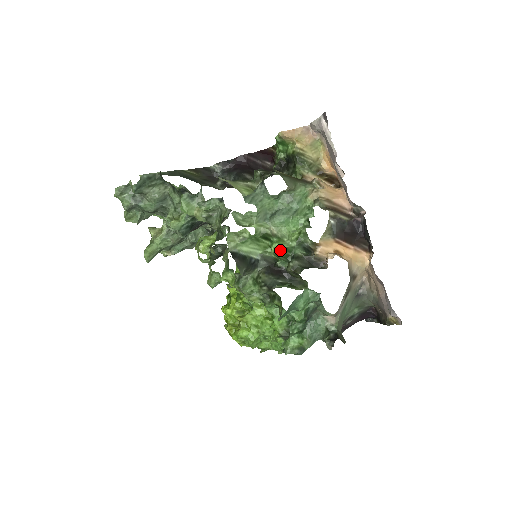
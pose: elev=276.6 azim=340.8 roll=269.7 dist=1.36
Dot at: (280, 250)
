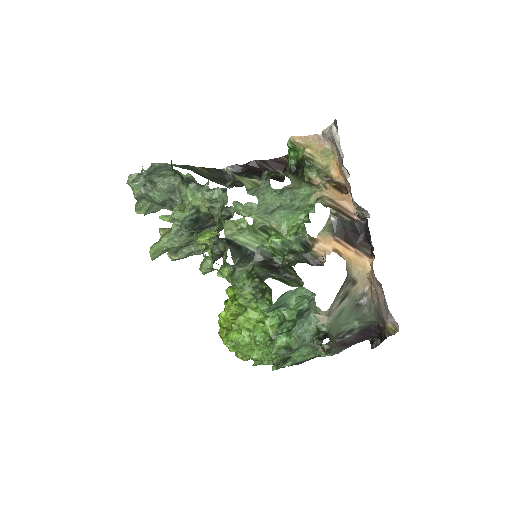
Dot at: (277, 243)
